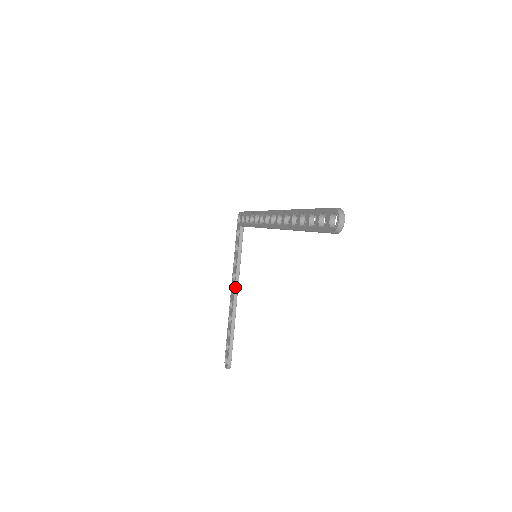
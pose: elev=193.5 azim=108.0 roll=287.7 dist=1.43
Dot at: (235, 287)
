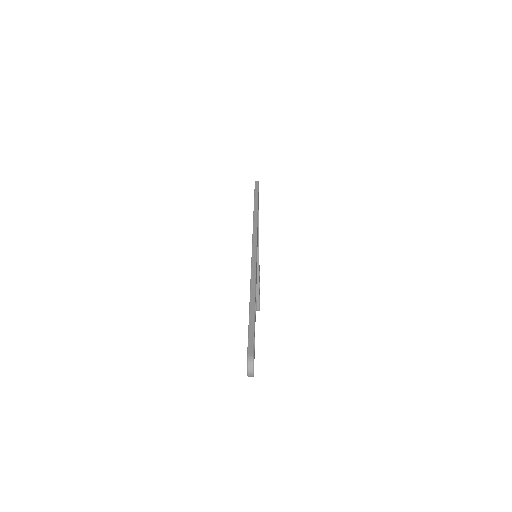
Dot at: occluded
